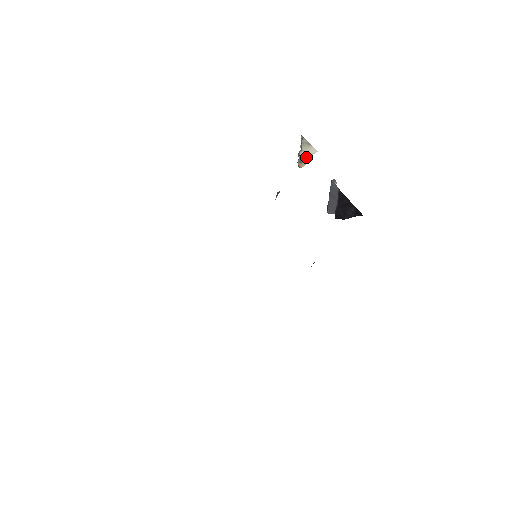
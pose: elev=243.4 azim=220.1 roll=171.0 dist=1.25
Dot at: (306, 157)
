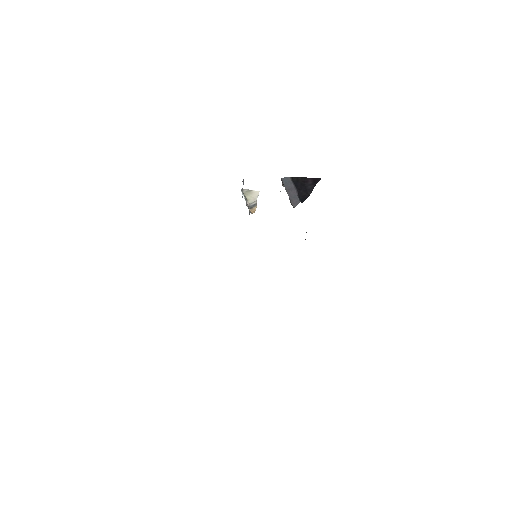
Dot at: (253, 202)
